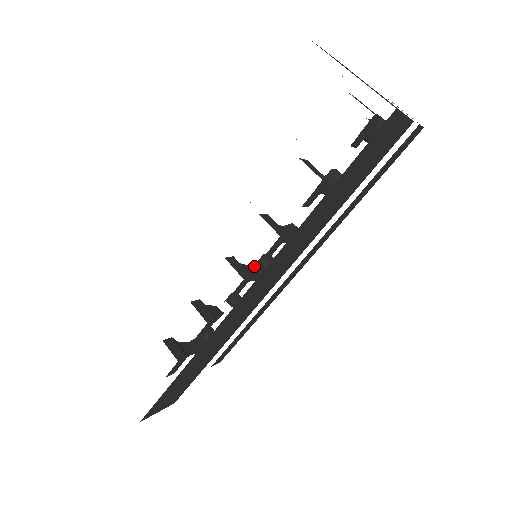
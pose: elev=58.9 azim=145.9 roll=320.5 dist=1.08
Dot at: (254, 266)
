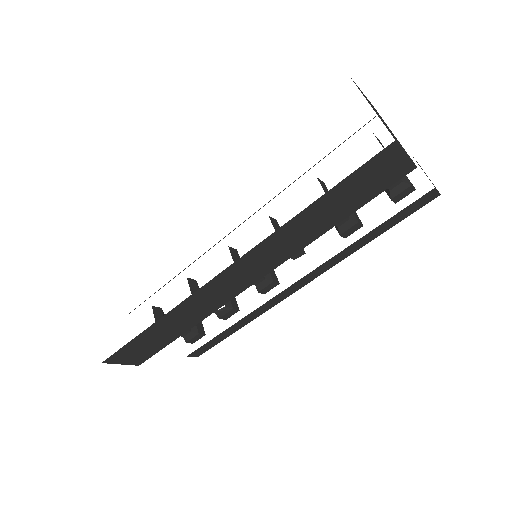
Dot at: occluded
